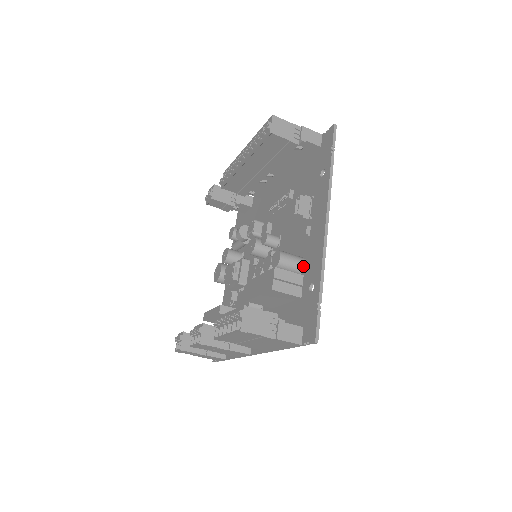
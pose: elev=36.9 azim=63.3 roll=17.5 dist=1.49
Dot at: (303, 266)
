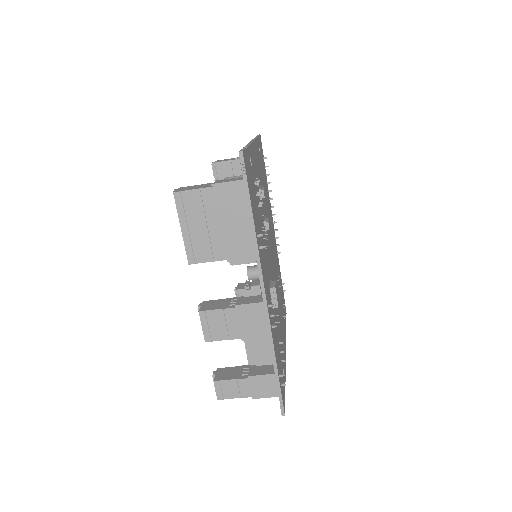
Dot at: occluded
